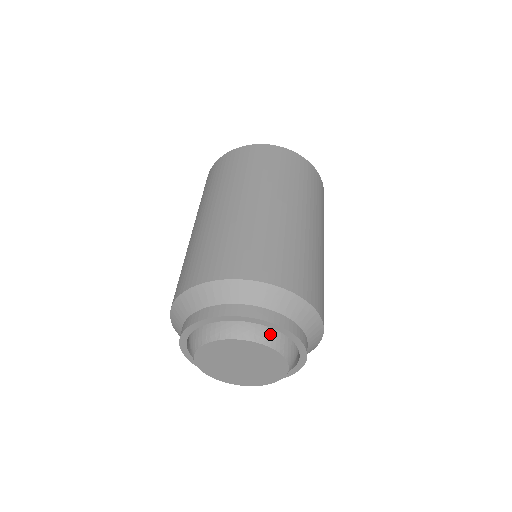
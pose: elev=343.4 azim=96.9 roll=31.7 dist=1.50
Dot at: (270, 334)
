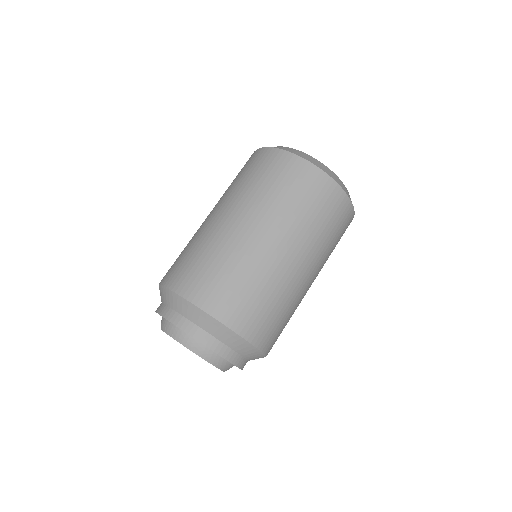
Dot at: (208, 351)
